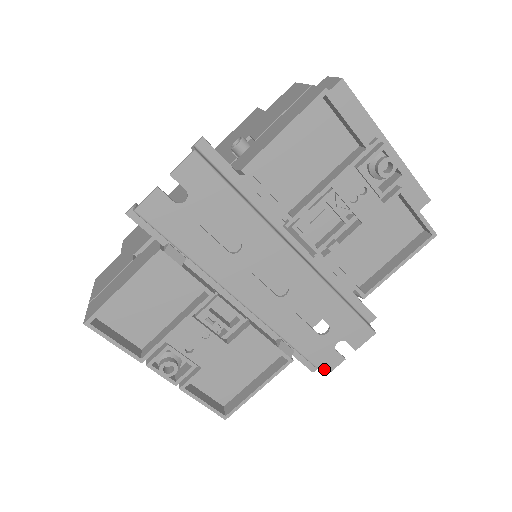
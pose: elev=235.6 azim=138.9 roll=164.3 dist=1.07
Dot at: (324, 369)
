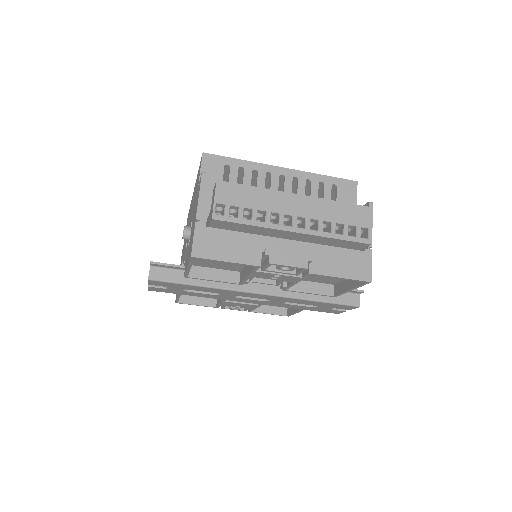
Dot at: occluded
